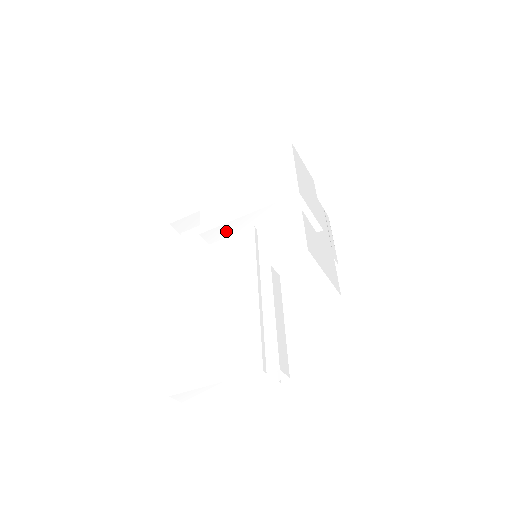
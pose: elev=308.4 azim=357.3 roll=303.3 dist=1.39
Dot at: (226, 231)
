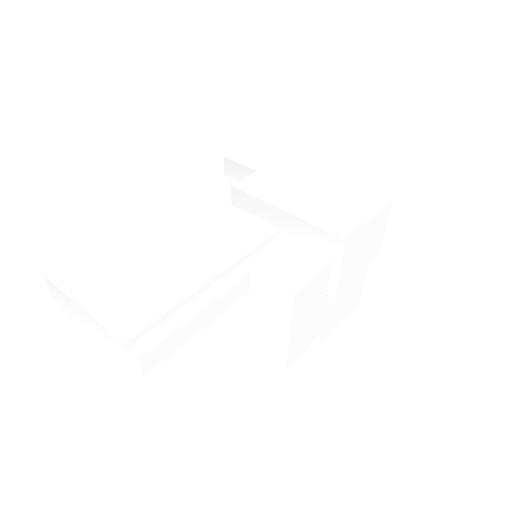
Dot at: (254, 207)
